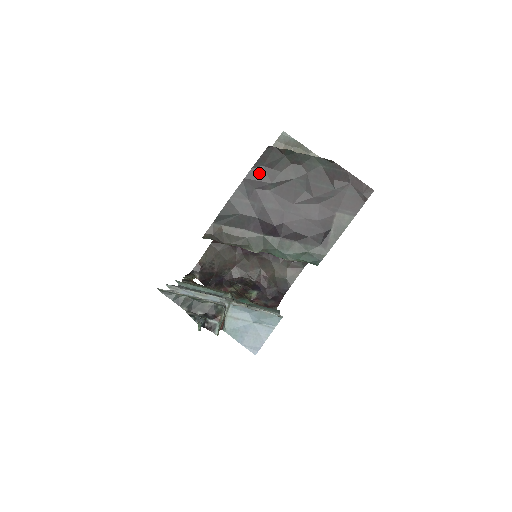
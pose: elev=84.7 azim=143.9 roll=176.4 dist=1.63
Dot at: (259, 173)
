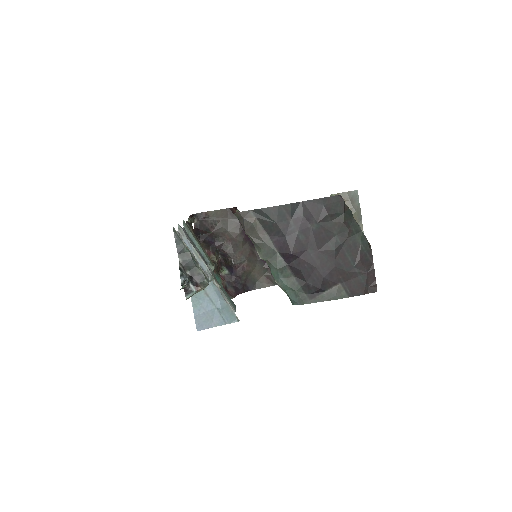
Dot at: (316, 207)
